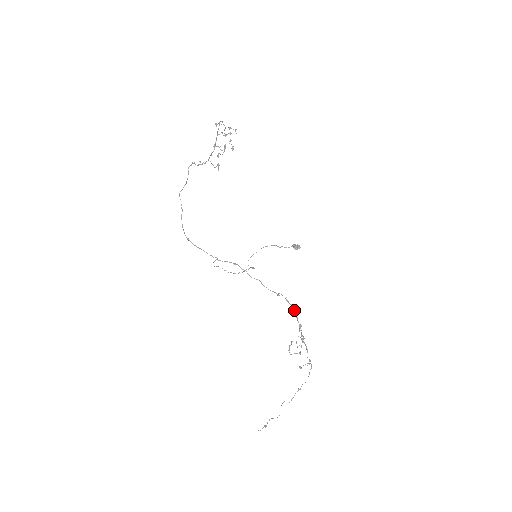
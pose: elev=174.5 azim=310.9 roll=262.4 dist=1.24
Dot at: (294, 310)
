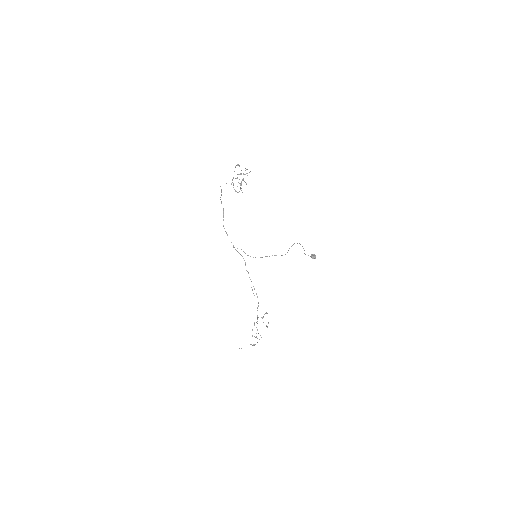
Dot at: (258, 303)
